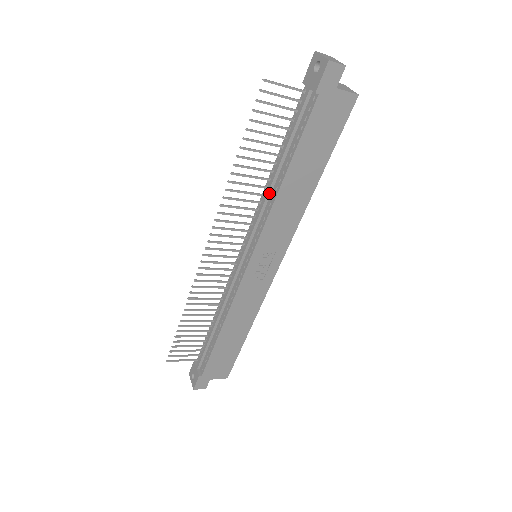
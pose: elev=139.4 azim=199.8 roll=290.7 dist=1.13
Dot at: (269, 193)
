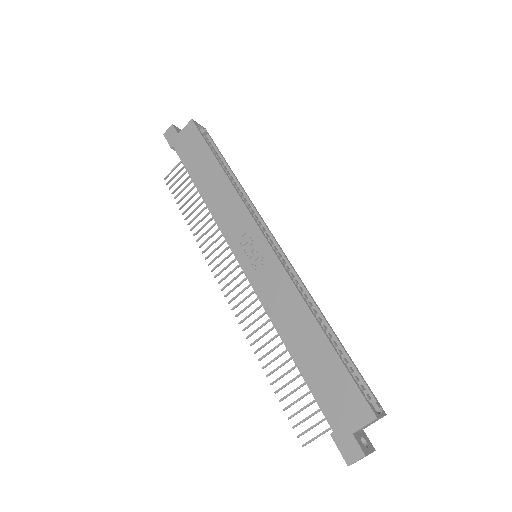
Dot at: occluded
